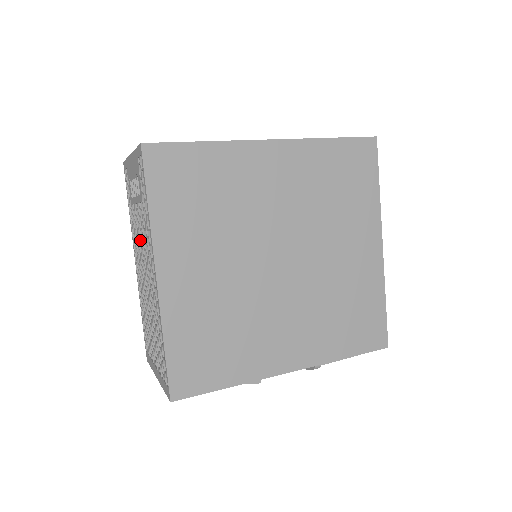
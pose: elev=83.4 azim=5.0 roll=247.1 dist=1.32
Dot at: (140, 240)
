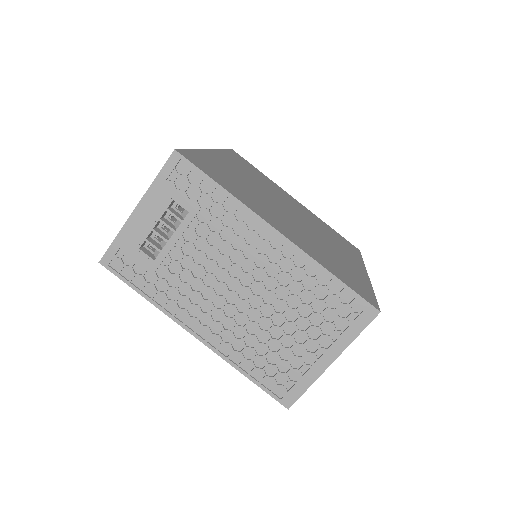
Dot at: (205, 271)
